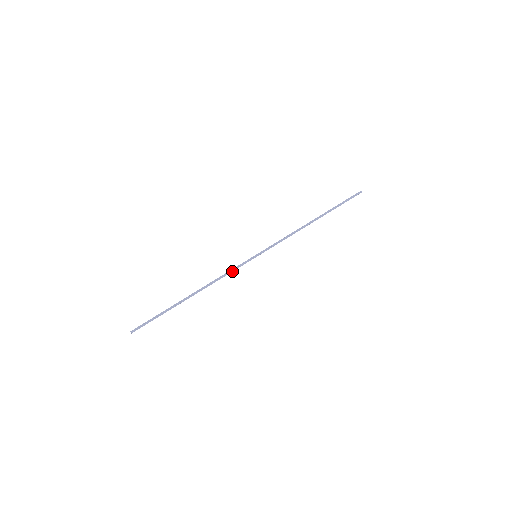
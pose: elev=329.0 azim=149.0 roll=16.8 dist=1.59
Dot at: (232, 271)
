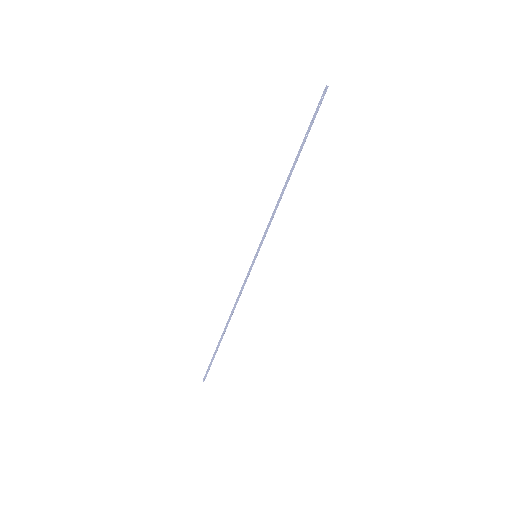
Dot at: (244, 285)
